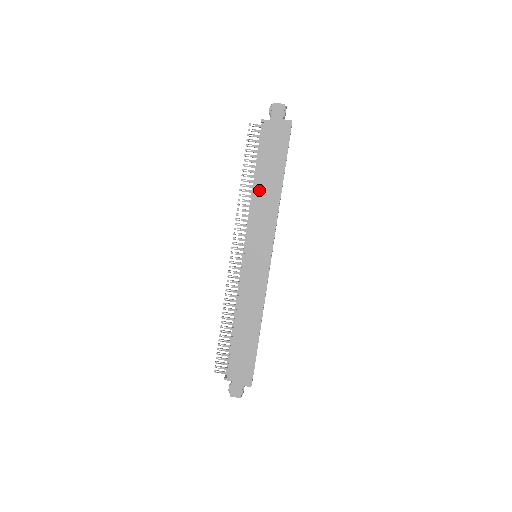
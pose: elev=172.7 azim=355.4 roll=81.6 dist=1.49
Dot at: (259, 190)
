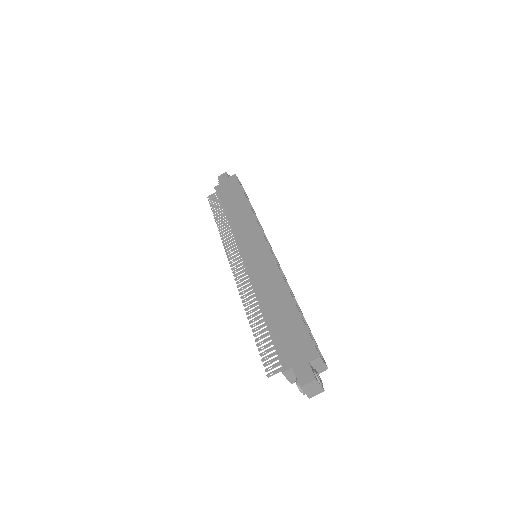
Dot at: (232, 215)
